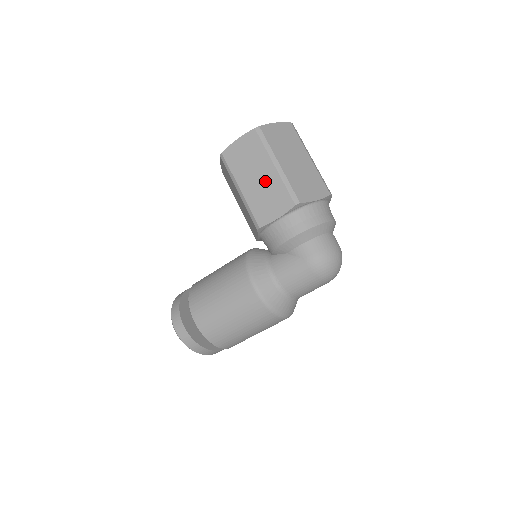
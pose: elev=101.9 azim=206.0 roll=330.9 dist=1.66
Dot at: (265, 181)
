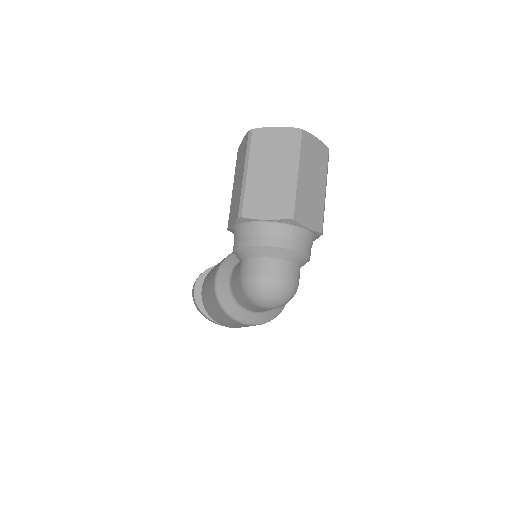
Dot at: (238, 186)
